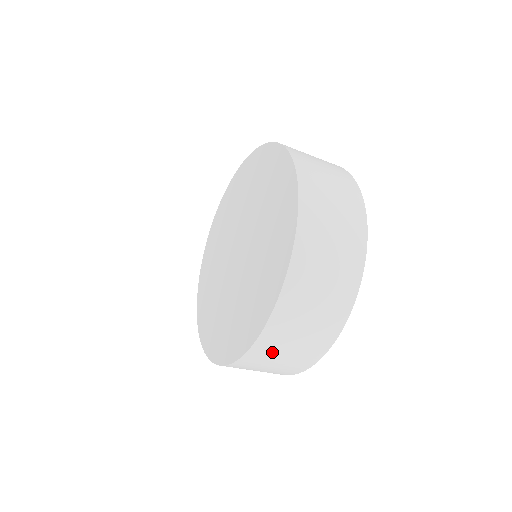
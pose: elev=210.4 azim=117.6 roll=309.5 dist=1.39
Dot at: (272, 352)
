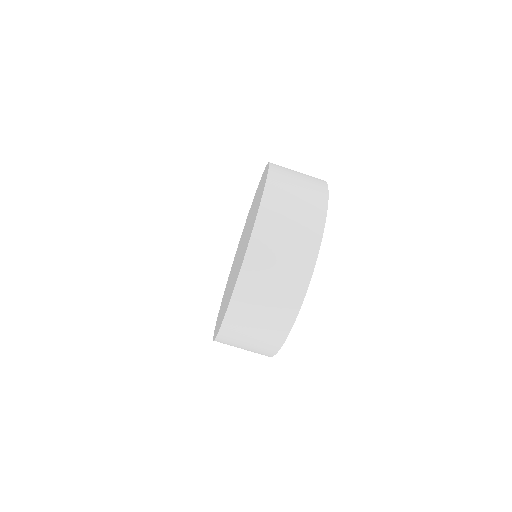
Dot at: (284, 191)
